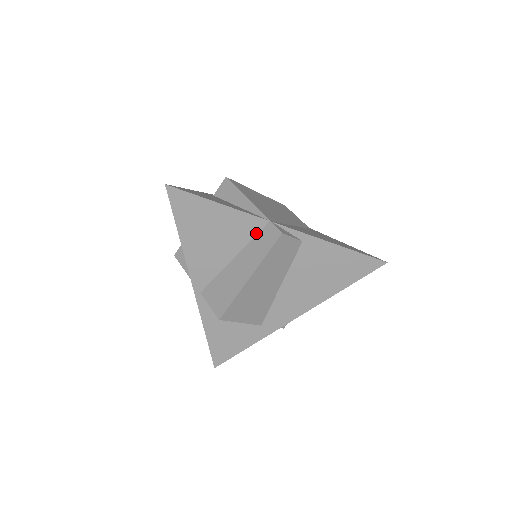
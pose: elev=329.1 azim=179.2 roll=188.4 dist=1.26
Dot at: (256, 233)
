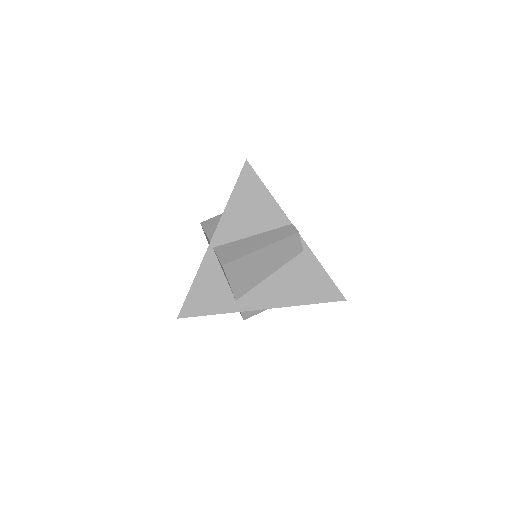
Dot at: (278, 227)
